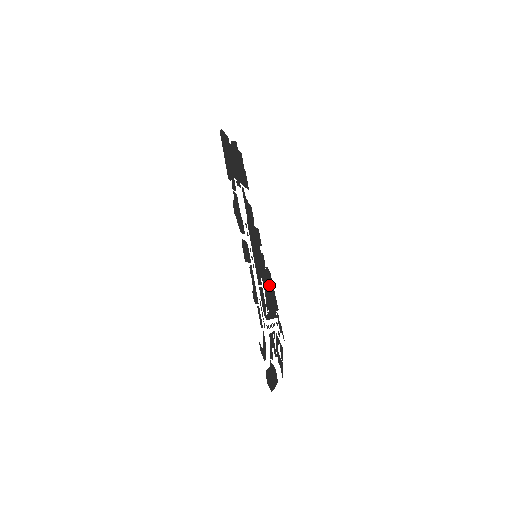
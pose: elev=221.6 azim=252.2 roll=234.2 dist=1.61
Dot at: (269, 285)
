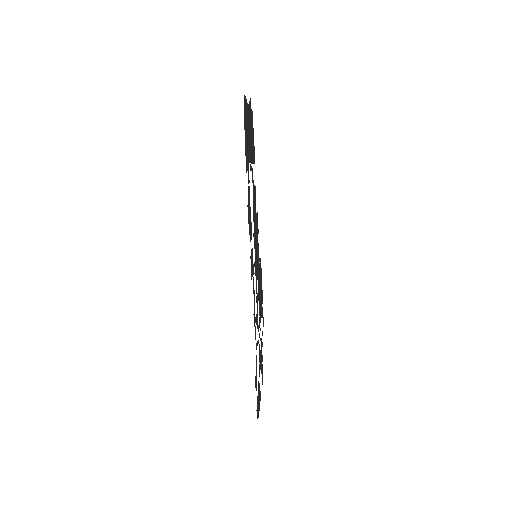
Dot at: (260, 279)
